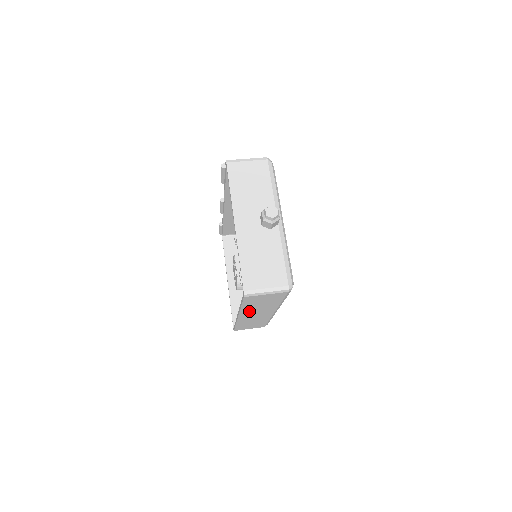
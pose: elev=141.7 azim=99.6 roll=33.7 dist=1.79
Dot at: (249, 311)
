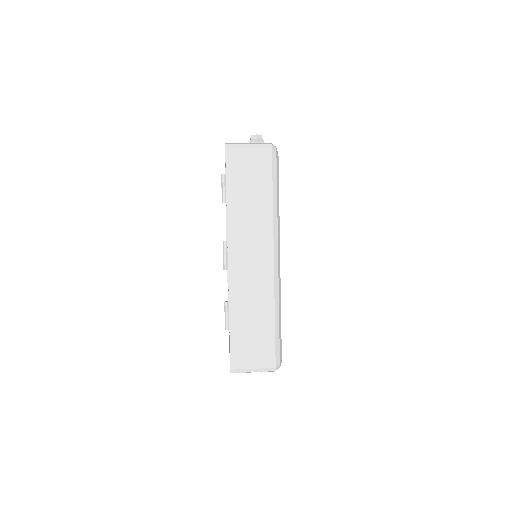
Dot at: (239, 231)
